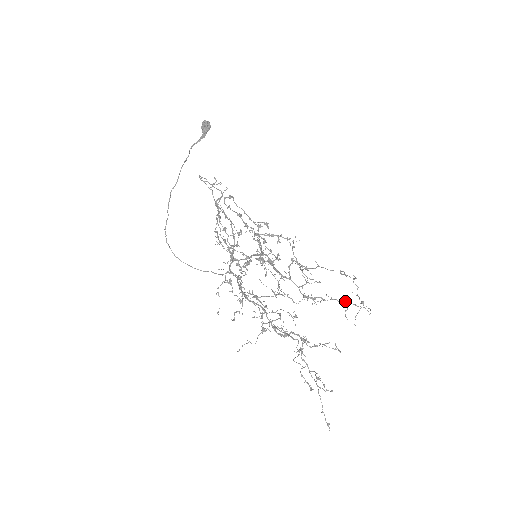
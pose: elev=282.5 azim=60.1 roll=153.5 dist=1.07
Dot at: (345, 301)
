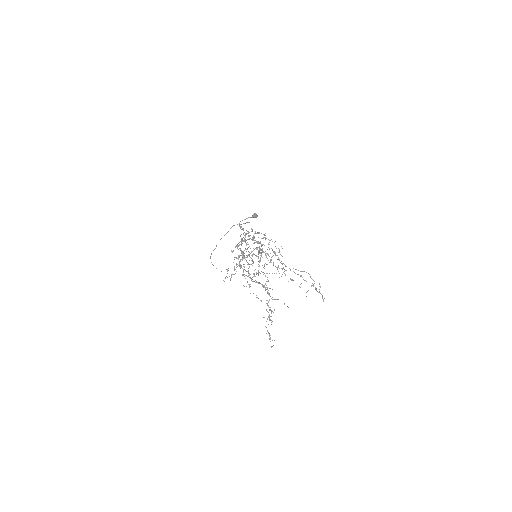
Dot at: (300, 275)
